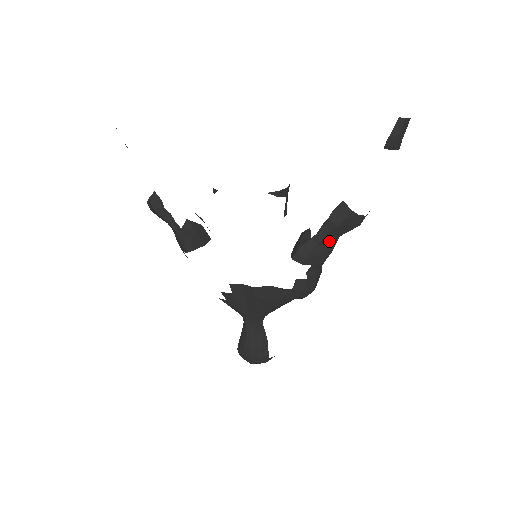
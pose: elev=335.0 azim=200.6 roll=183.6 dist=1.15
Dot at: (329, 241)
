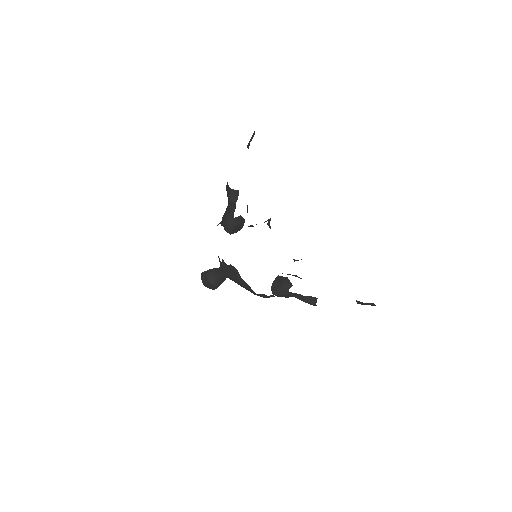
Dot at: occluded
